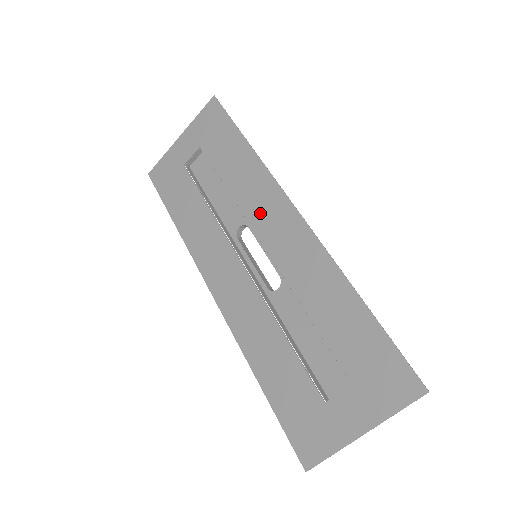
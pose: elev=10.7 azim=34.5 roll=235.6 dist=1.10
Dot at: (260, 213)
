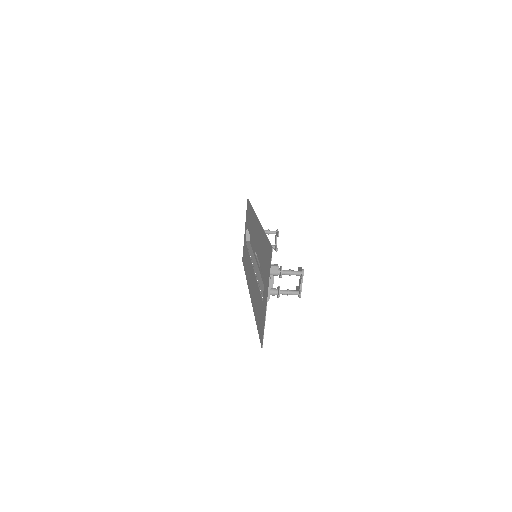
Dot at: (253, 233)
